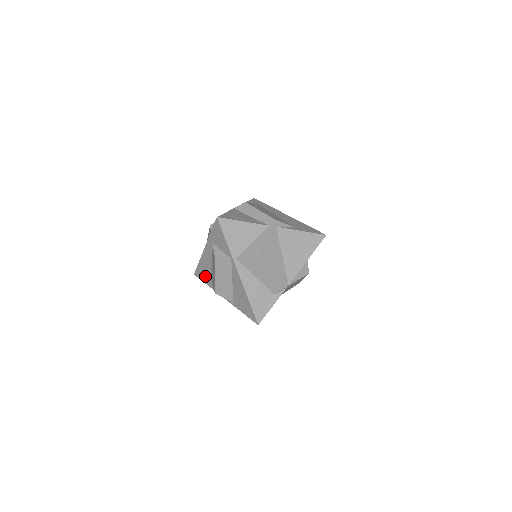
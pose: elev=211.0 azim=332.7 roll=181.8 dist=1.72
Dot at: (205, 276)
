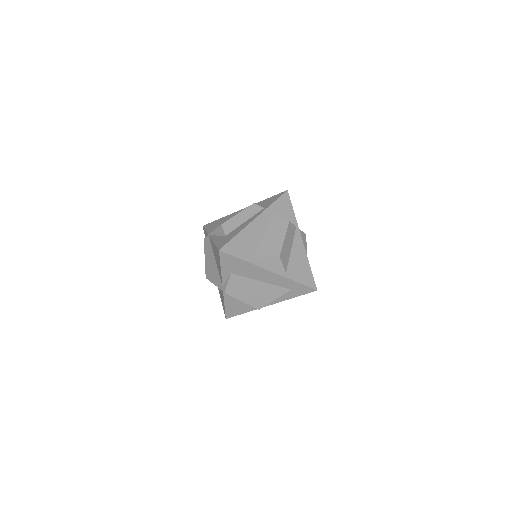
Dot at: (244, 249)
